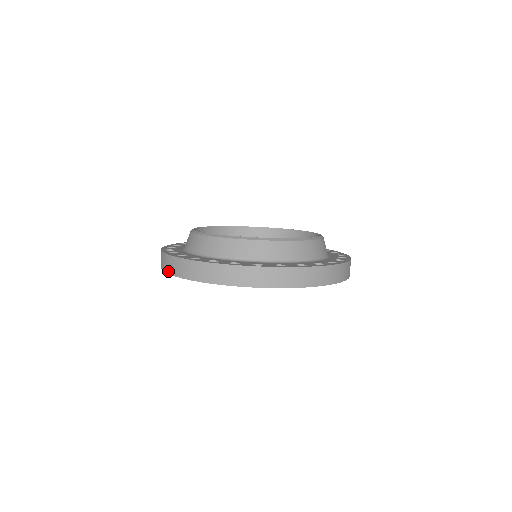
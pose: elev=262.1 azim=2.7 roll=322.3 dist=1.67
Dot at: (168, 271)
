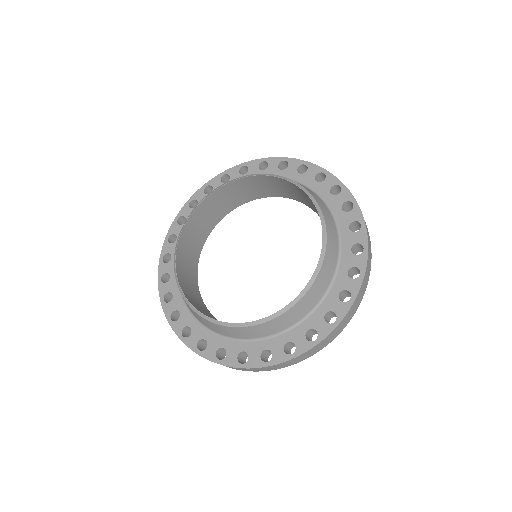
Dot at: occluded
